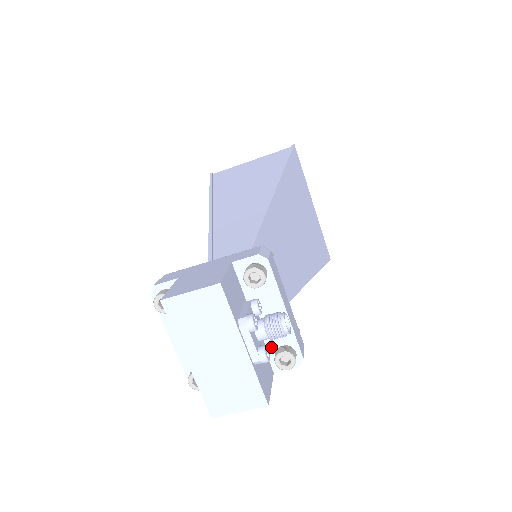
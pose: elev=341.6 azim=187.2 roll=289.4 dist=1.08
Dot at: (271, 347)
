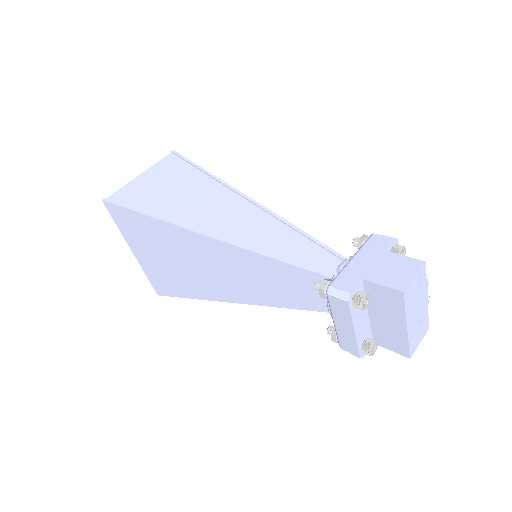
Dot at: occluded
